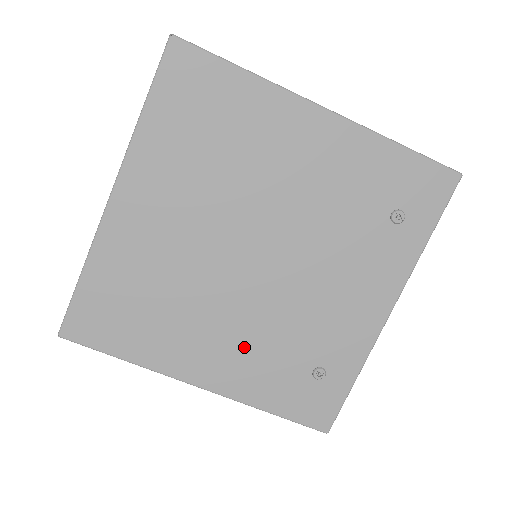
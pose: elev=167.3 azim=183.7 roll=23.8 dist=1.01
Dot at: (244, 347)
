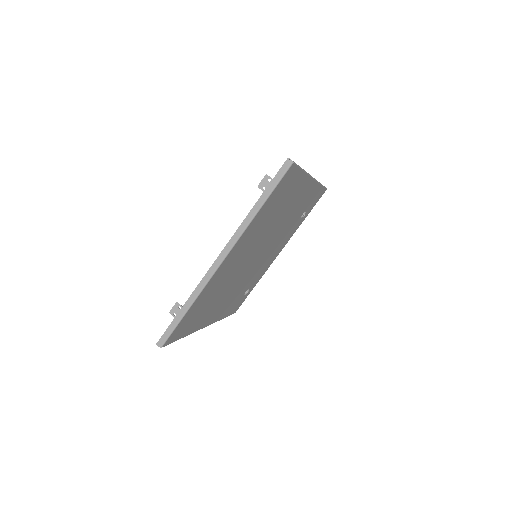
Dot at: (230, 298)
